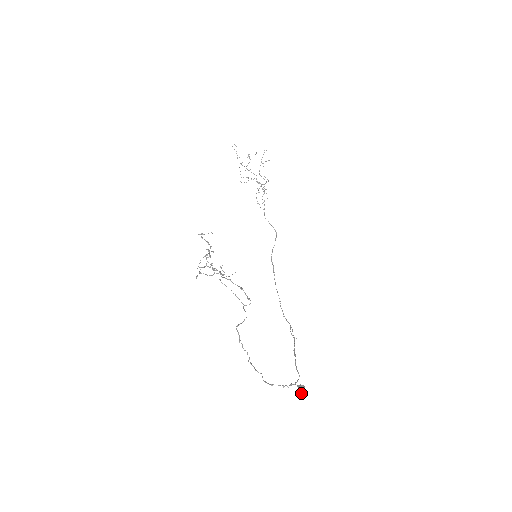
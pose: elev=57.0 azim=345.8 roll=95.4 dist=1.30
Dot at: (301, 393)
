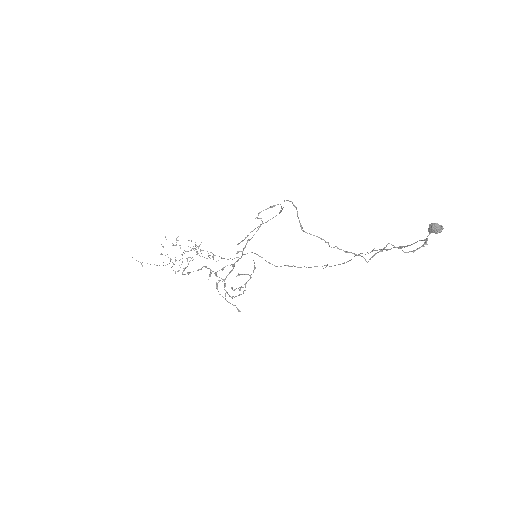
Dot at: (439, 228)
